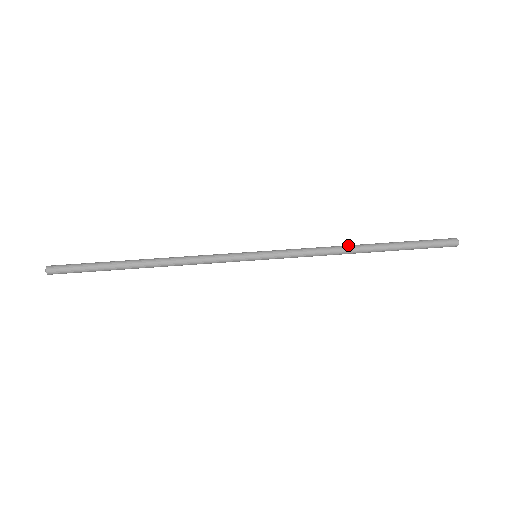
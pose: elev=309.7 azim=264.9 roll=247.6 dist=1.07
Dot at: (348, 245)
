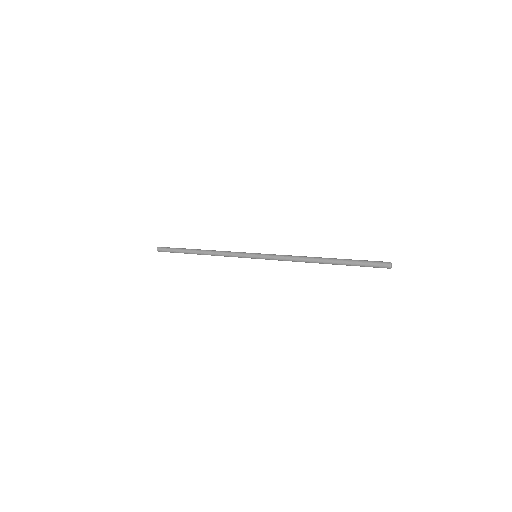
Dot at: occluded
